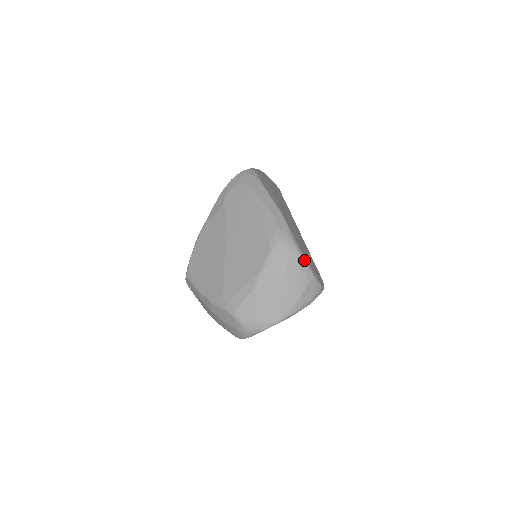
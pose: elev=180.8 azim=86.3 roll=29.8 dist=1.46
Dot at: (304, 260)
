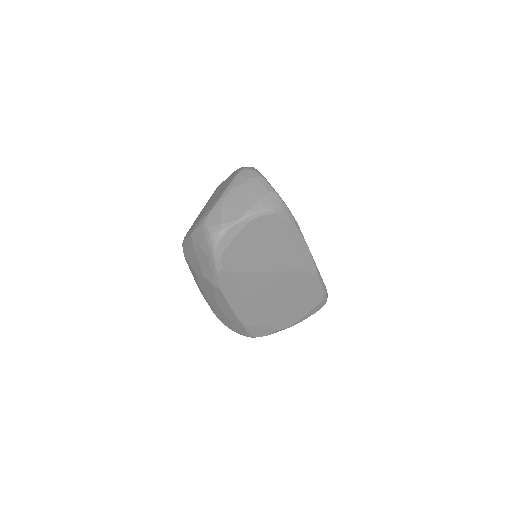
Dot at: (264, 178)
